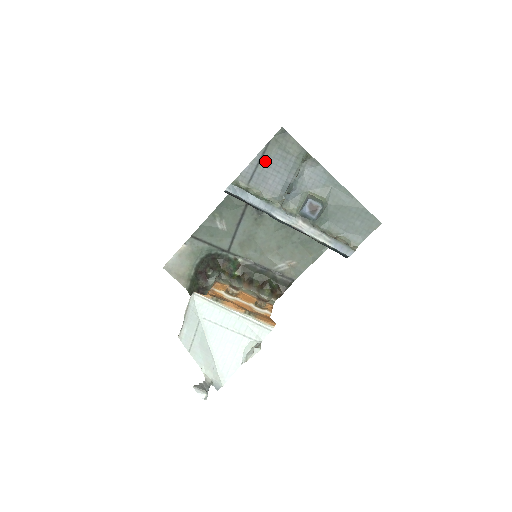
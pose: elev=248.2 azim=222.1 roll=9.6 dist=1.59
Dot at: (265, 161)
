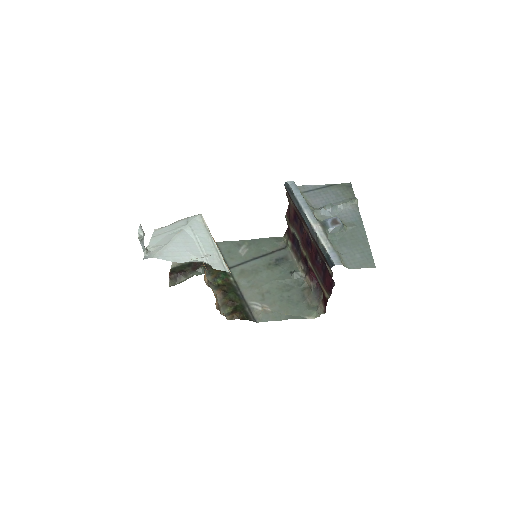
Dot at: (325, 190)
